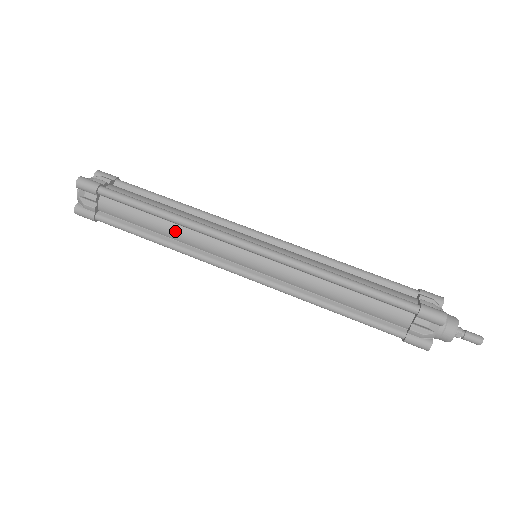
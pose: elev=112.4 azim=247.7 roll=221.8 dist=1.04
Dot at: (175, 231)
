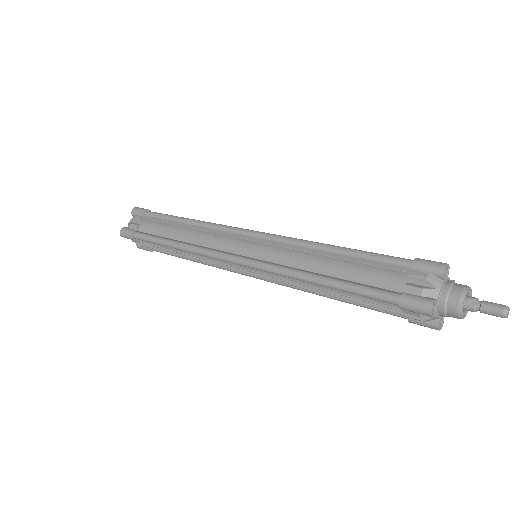
Dot at: (191, 233)
